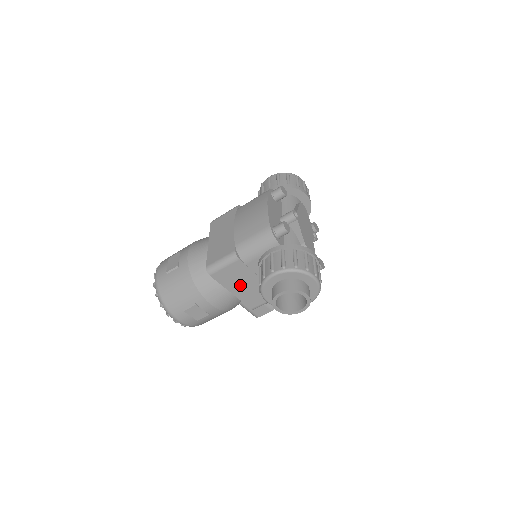
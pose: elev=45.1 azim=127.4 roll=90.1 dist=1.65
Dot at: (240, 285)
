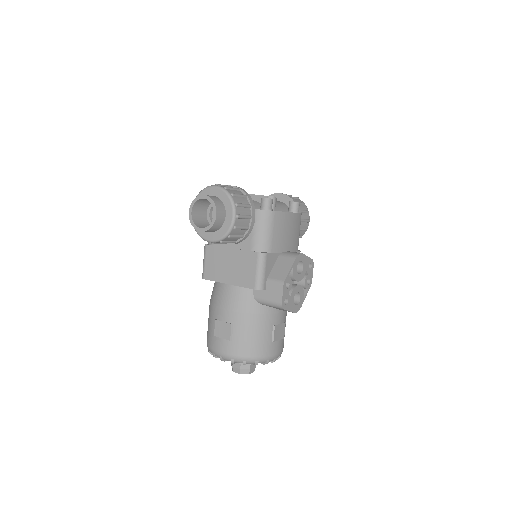
Dot at: (226, 270)
